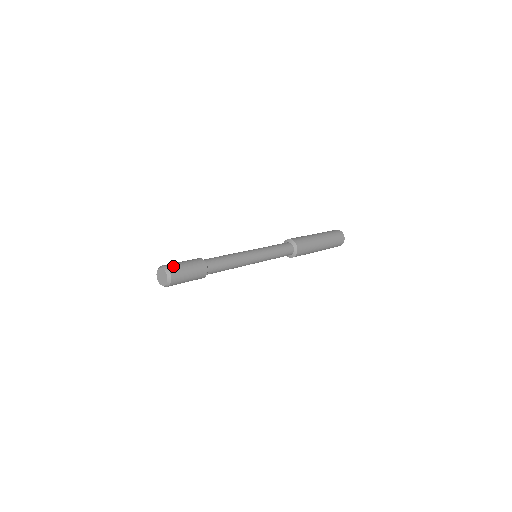
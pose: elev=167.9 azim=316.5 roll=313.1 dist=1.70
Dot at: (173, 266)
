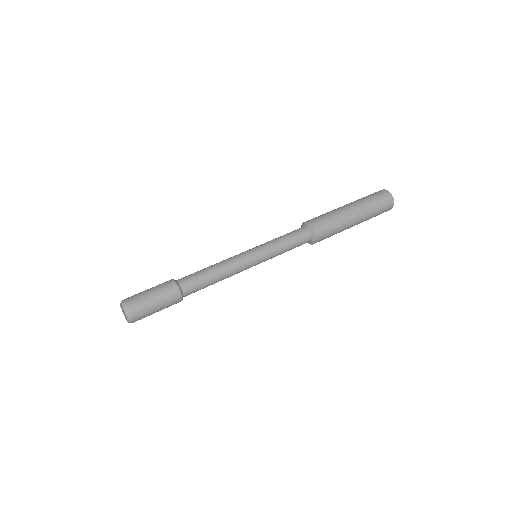
Dot at: (132, 298)
